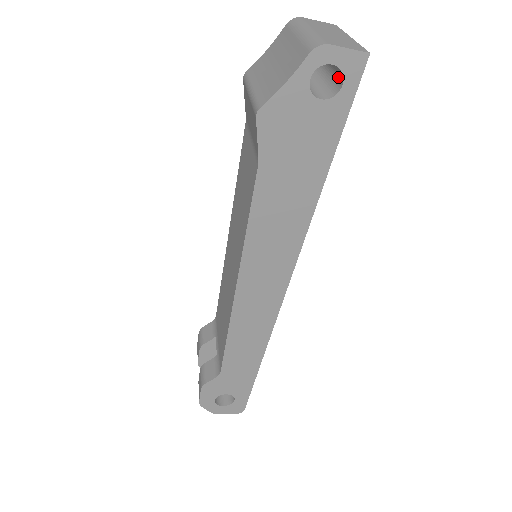
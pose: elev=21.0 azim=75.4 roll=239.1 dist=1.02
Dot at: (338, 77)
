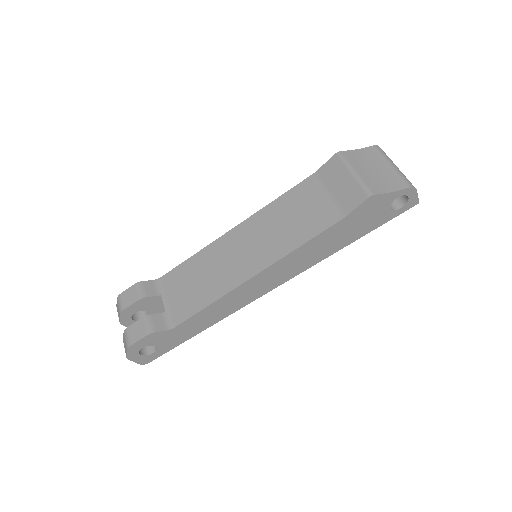
Dot at: (398, 201)
